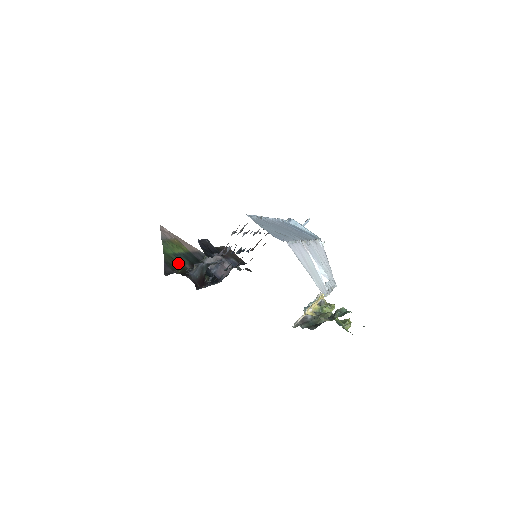
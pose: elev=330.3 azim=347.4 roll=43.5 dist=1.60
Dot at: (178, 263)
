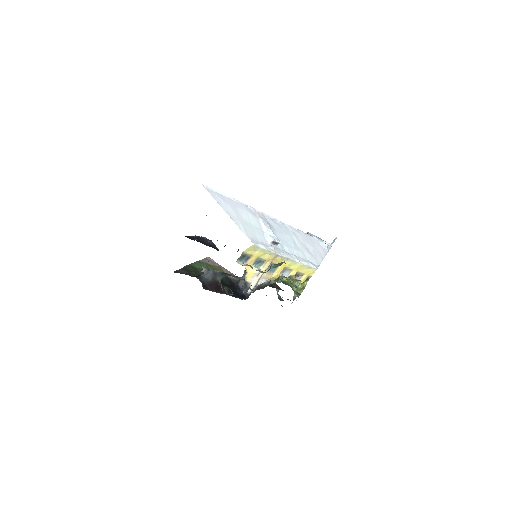
Dot at: occluded
